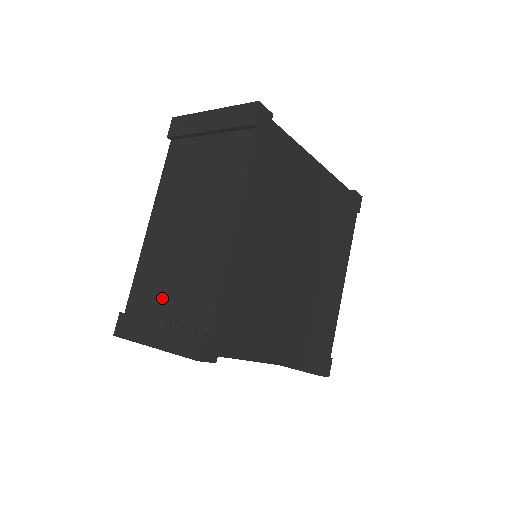
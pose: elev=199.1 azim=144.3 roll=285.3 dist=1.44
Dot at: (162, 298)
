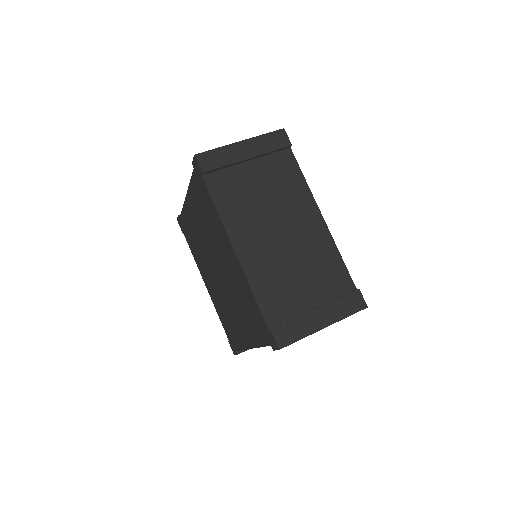
Dot at: (300, 294)
